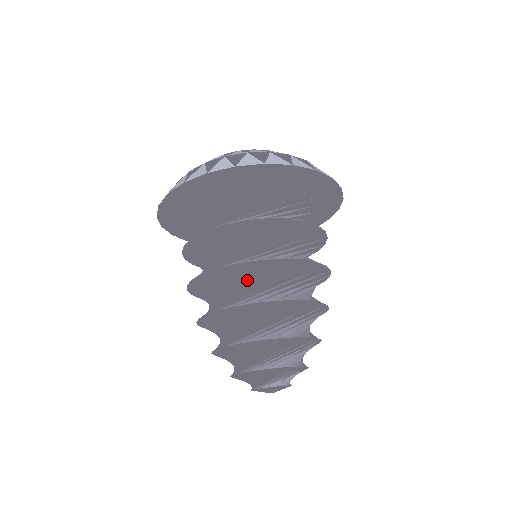
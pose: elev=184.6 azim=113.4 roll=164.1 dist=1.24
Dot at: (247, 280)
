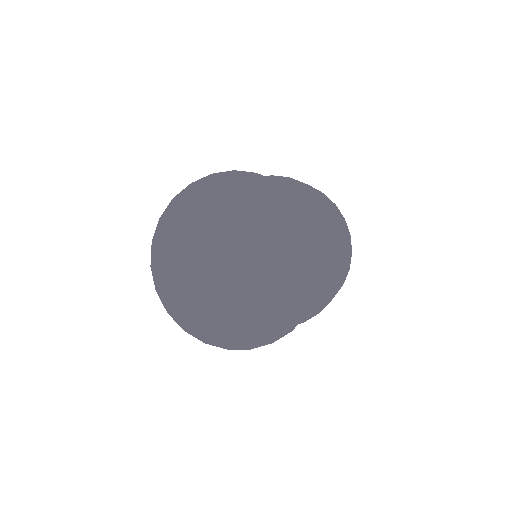
Dot at: occluded
